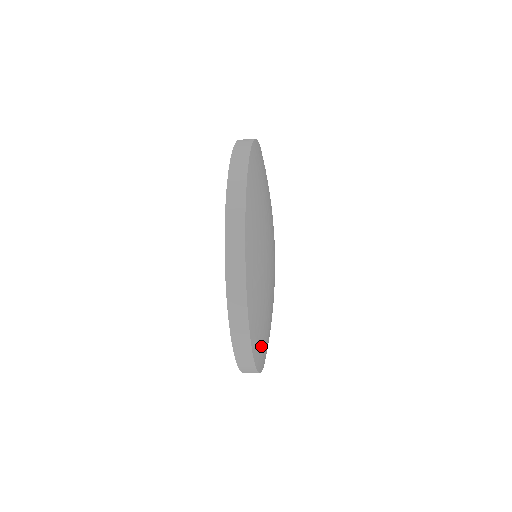
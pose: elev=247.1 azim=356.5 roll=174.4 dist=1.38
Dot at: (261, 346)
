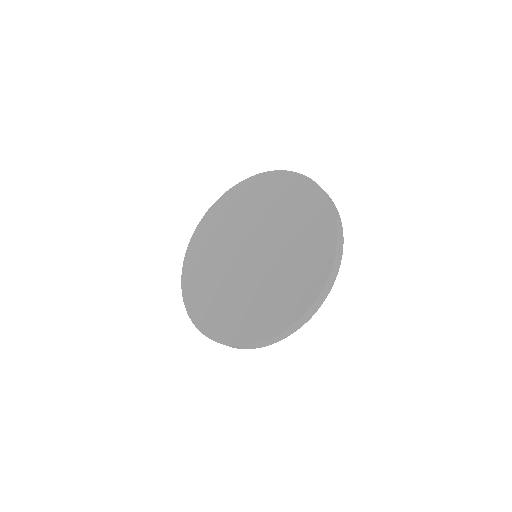
Dot at: occluded
